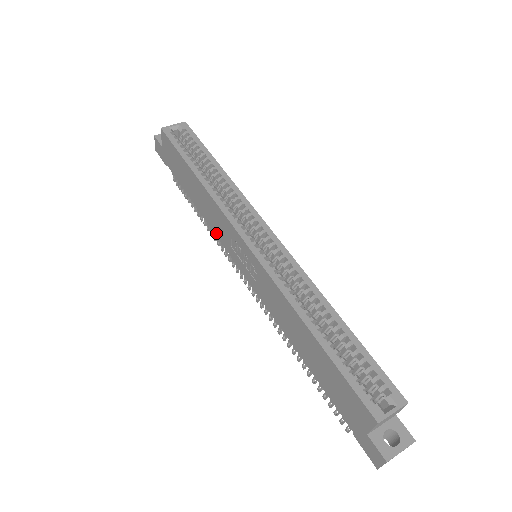
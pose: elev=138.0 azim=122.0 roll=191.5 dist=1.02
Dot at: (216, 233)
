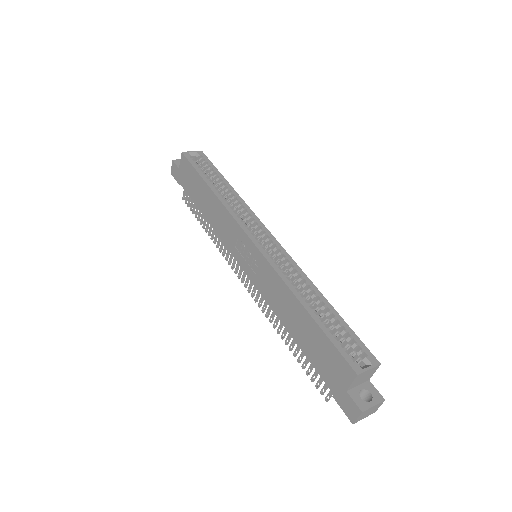
Dot at: (222, 238)
